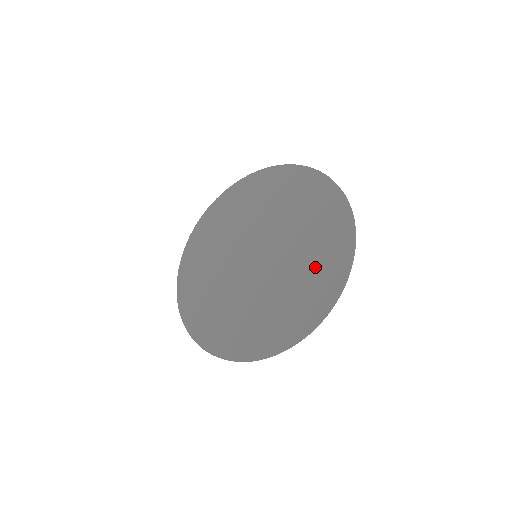
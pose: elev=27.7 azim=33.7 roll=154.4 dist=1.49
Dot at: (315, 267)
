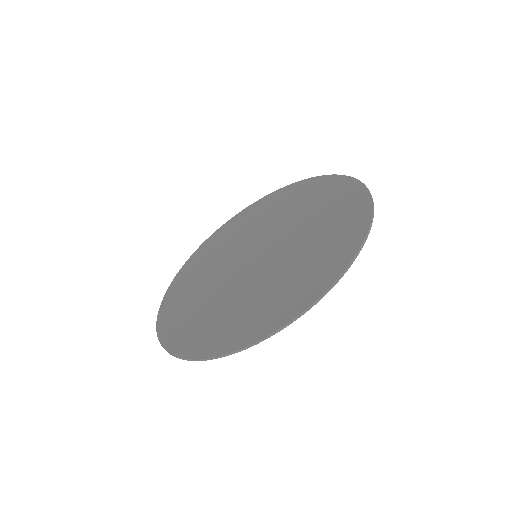
Dot at: (322, 248)
